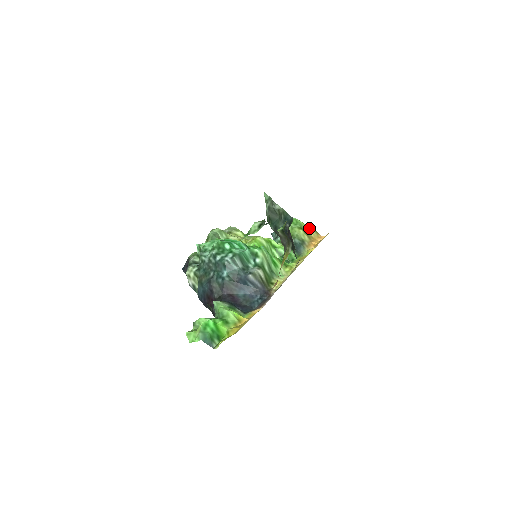
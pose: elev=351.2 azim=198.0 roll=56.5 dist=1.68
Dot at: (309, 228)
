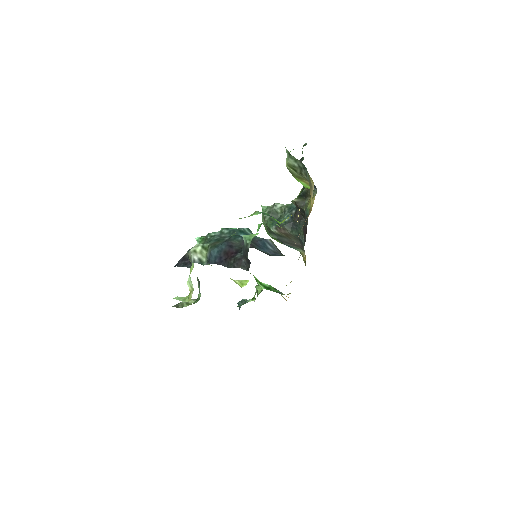
Dot at: occluded
